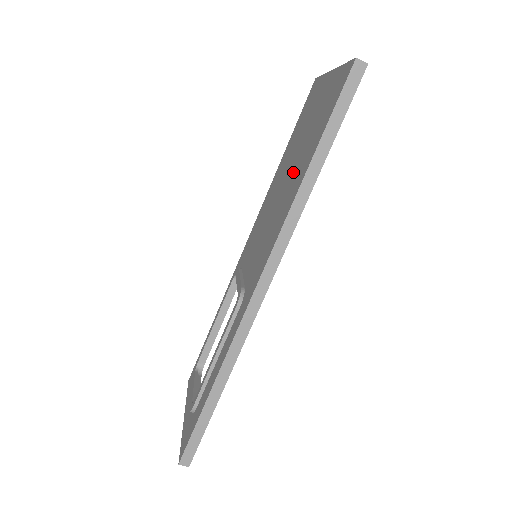
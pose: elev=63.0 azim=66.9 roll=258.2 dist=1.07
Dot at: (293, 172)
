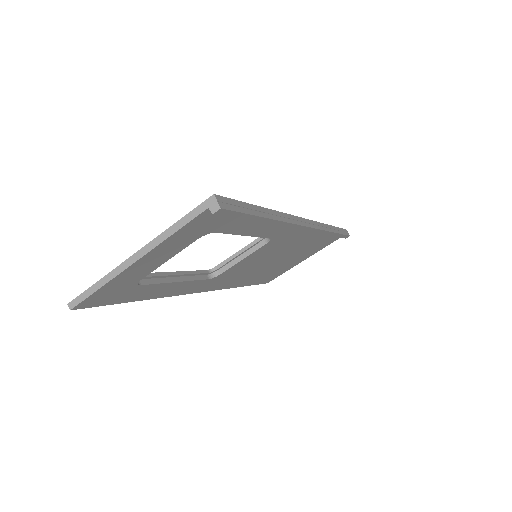
Dot at: occluded
